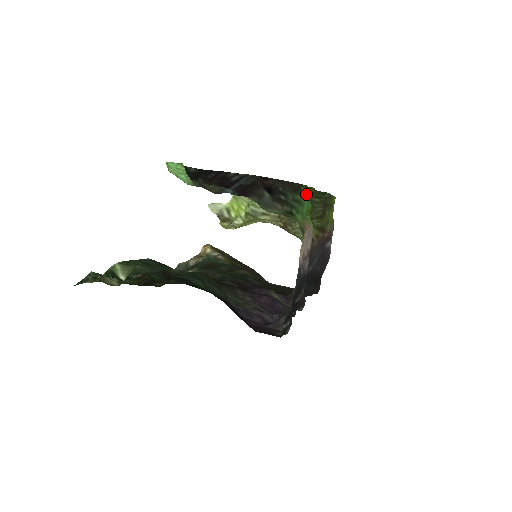
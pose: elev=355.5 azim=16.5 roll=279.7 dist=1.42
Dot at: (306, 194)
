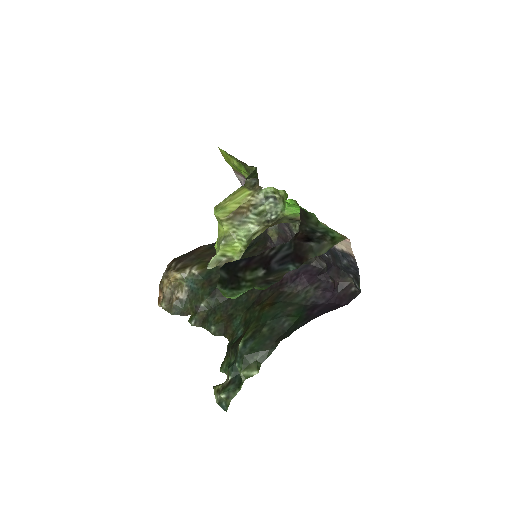
Dot at: occluded
